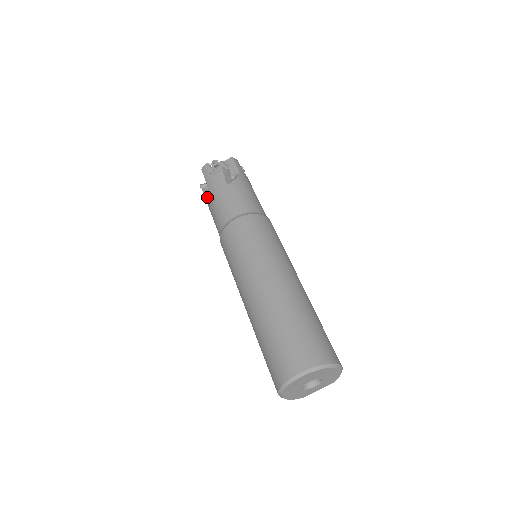
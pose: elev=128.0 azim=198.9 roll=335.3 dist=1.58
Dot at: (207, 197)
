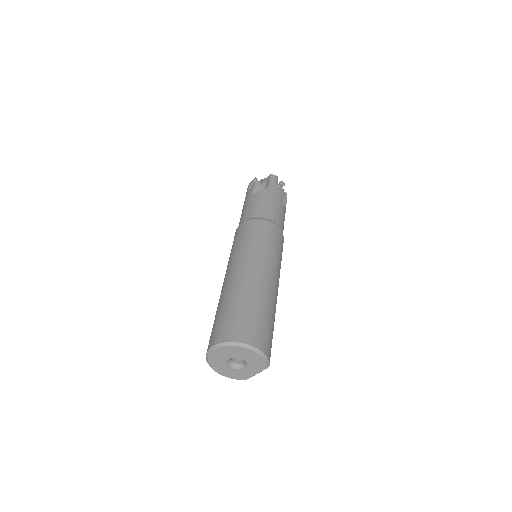
Dot at: occluded
